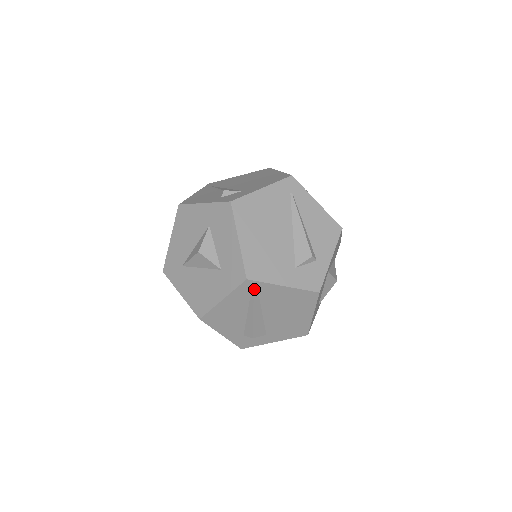
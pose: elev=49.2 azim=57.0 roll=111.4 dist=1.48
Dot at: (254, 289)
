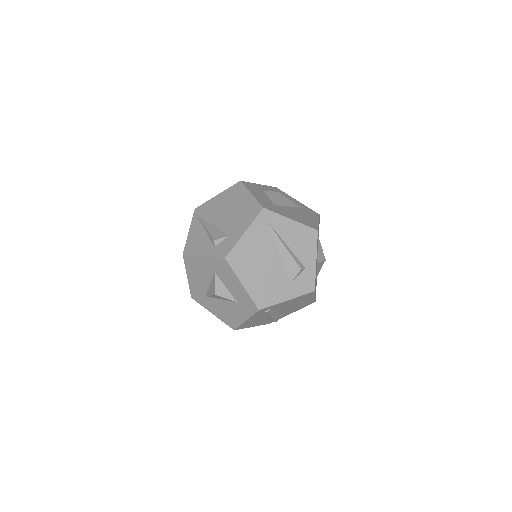
Dot at: (266, 310)
